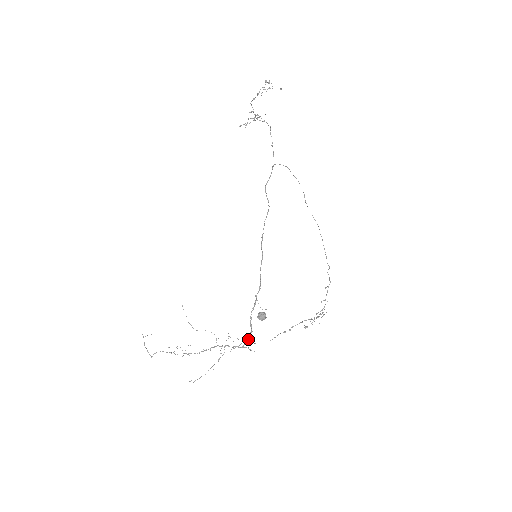
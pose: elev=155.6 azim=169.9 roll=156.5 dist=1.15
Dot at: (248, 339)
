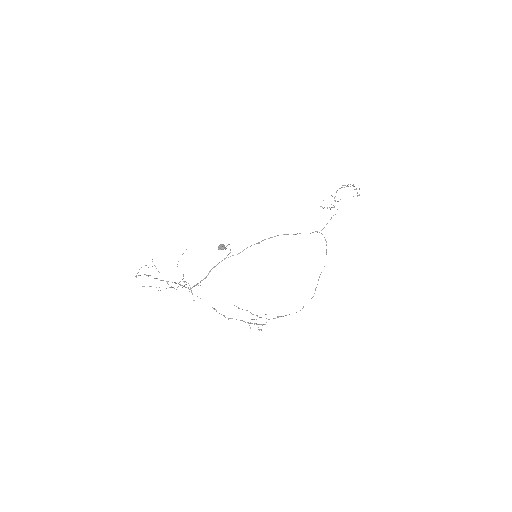
Dot at: occluded
